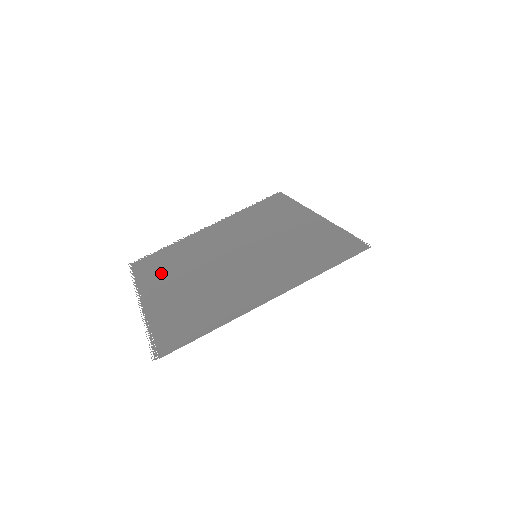
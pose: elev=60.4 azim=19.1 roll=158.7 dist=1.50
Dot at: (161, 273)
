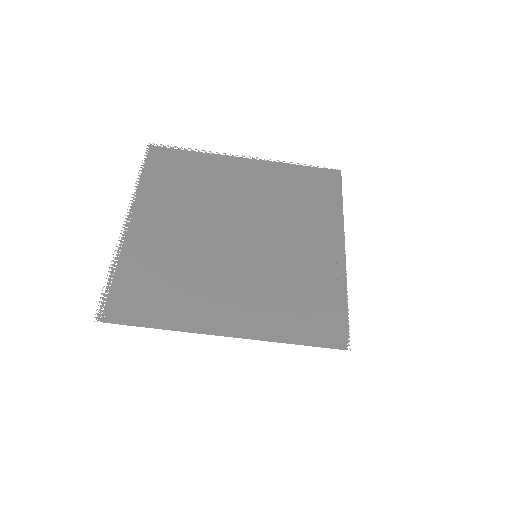
Dot at: (167, 192)
